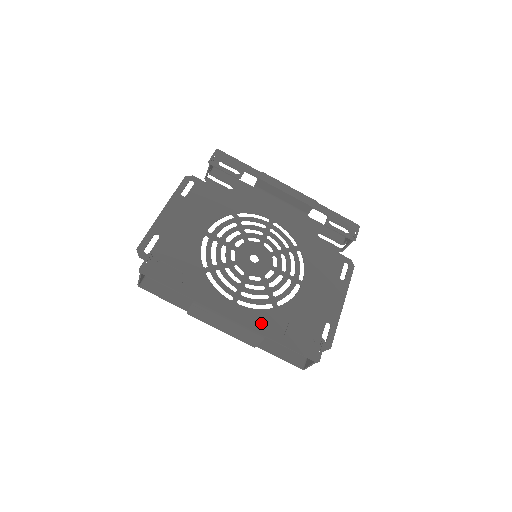
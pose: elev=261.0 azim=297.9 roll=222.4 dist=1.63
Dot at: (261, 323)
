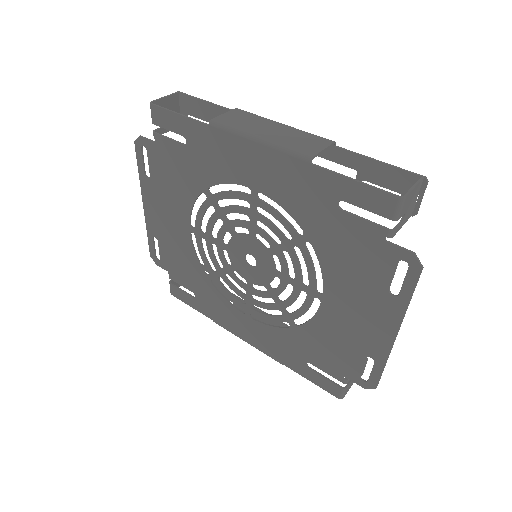
Dot at: (322, 157)
